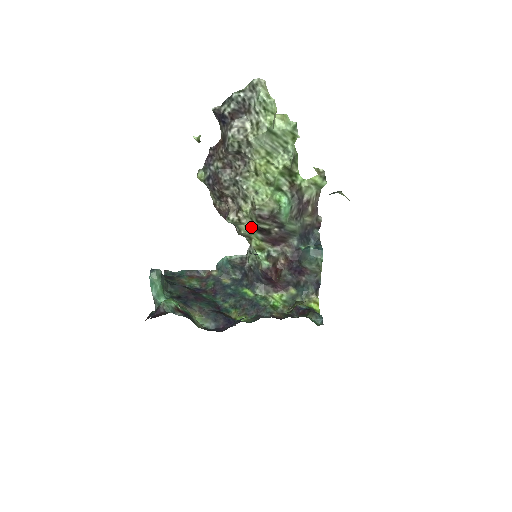
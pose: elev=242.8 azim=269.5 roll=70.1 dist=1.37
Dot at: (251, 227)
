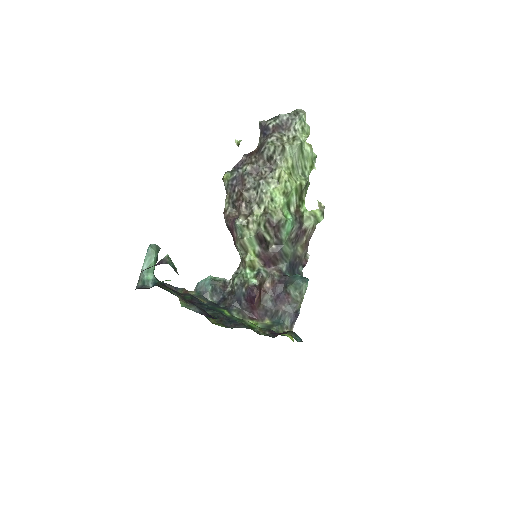
Dot at: (255, 234)
